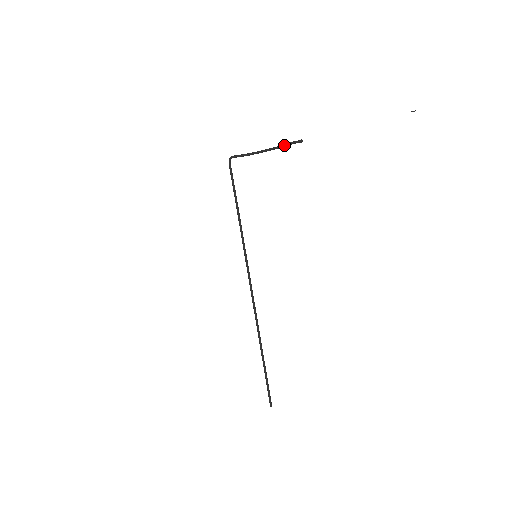
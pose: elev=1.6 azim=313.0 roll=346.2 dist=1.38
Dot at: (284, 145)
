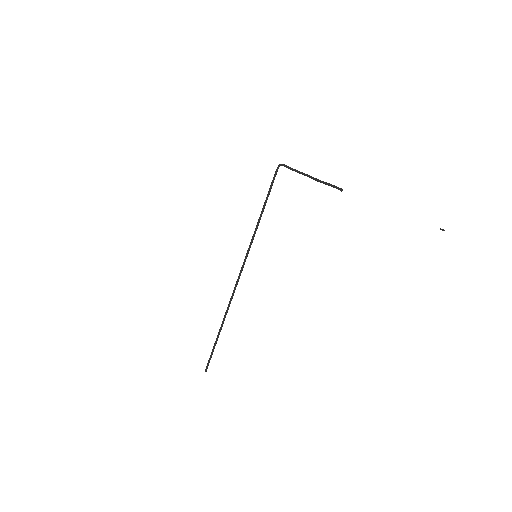
Dot at: (326, 183)
